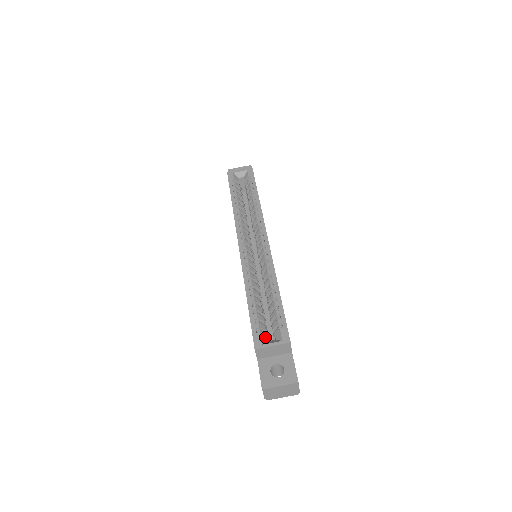
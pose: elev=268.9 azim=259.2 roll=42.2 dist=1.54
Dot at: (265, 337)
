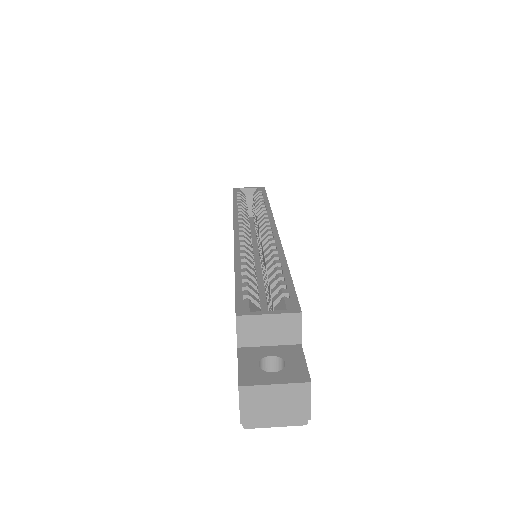
Dot at: (257, 309)
